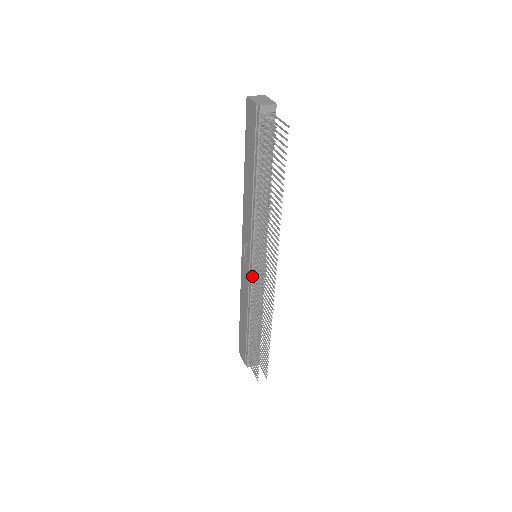
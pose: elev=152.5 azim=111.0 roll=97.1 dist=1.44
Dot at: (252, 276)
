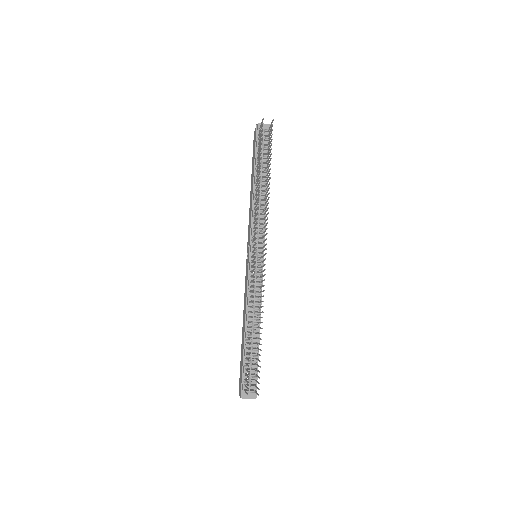
Dot at: (250, 271)
